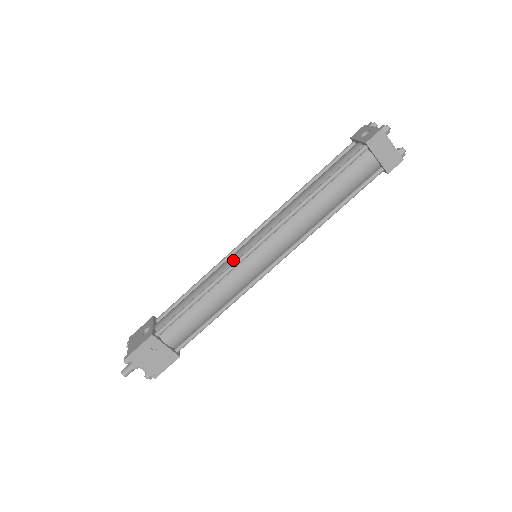
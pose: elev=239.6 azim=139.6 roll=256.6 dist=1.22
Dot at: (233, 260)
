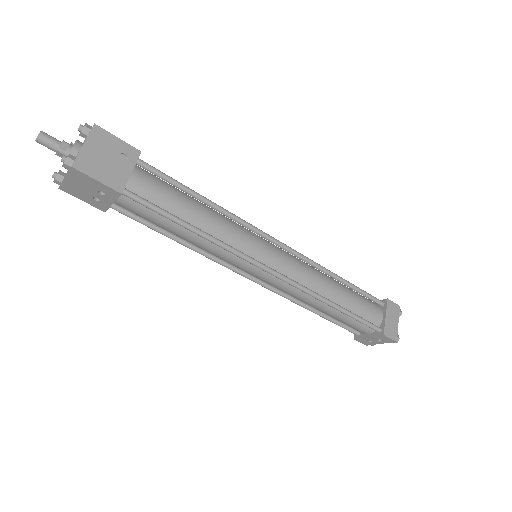
Dot at: (247, 229)
